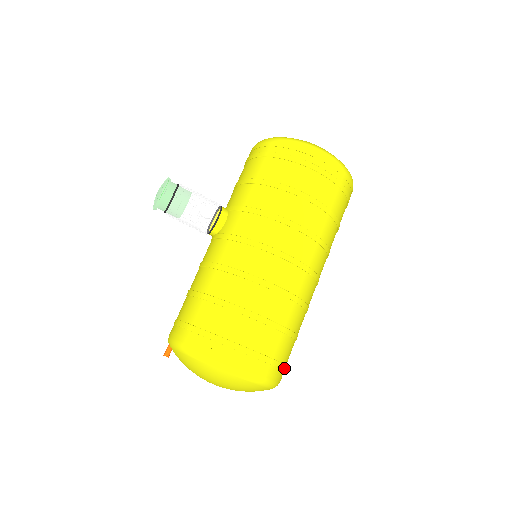
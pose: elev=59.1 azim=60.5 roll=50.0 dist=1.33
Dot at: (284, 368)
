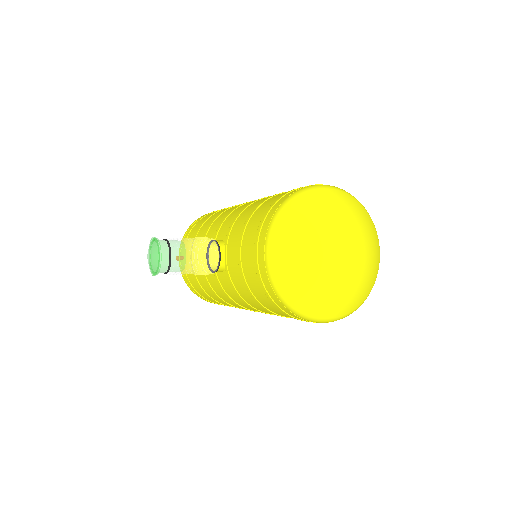
Dot at: occluded
